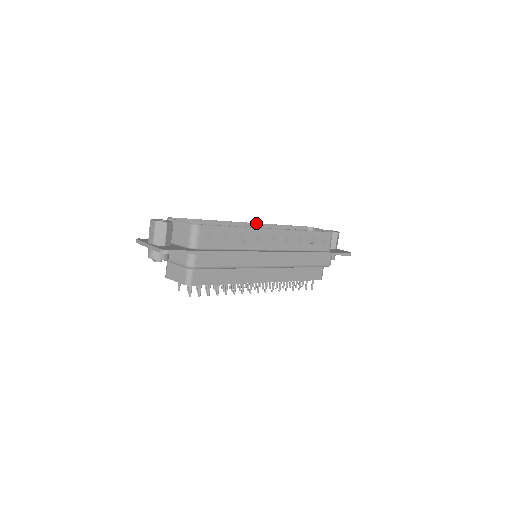
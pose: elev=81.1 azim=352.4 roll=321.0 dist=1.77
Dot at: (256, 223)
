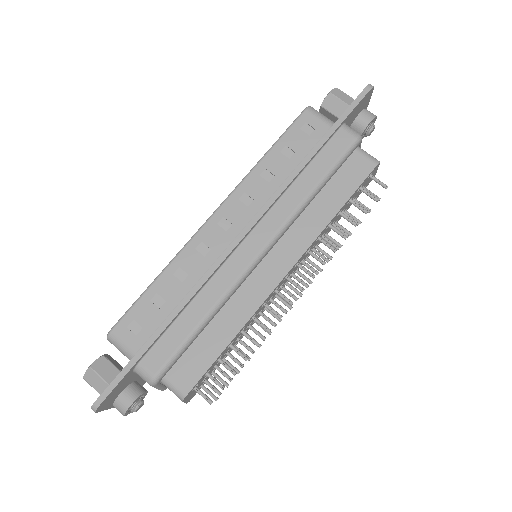
Dot at: occluded
